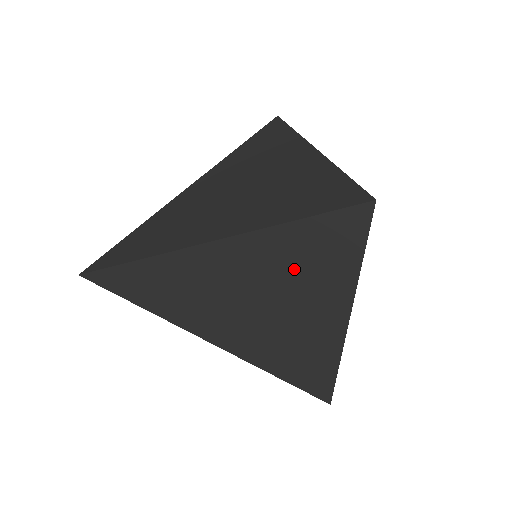
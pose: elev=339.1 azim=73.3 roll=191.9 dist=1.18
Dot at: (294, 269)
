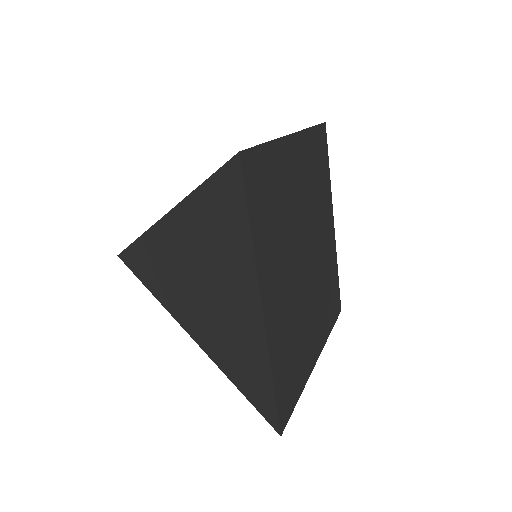
Dot at: (210, 244)
